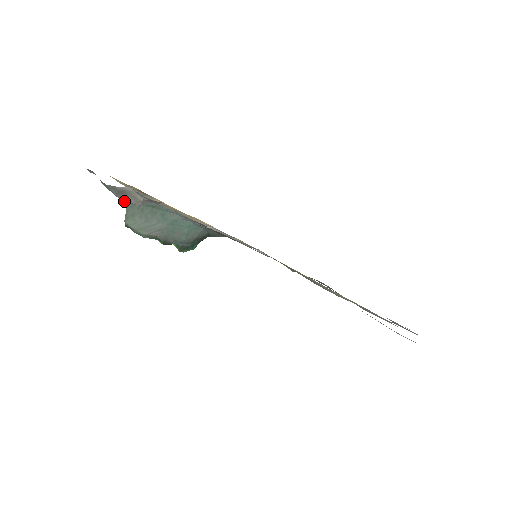
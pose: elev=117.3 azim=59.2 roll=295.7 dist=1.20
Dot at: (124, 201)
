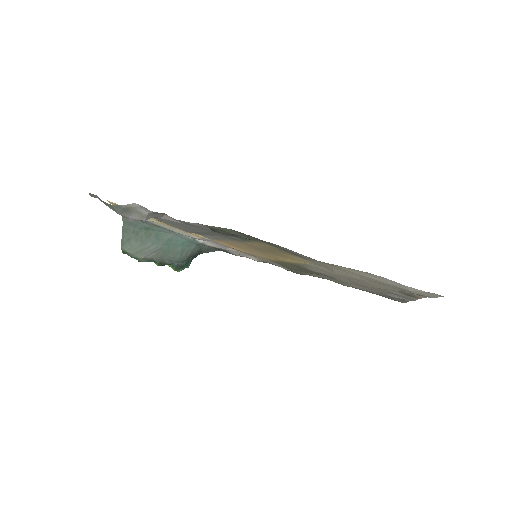
Dot at: (128, 219)
